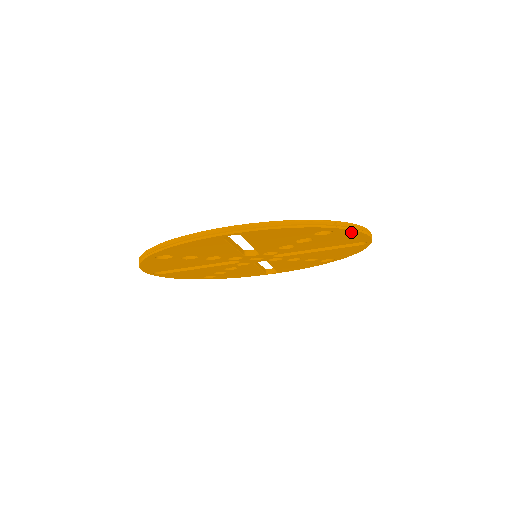
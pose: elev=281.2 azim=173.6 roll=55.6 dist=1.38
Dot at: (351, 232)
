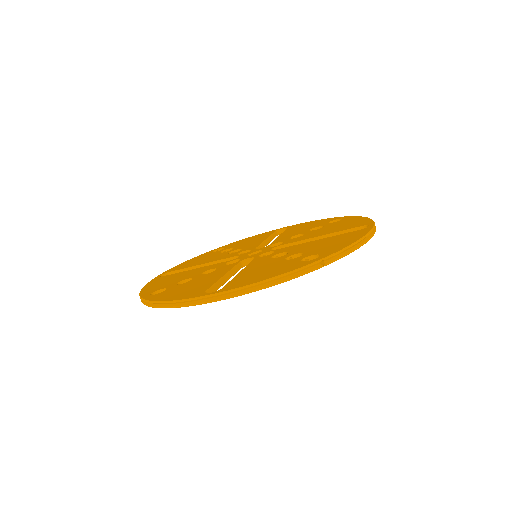
Dot at: occluded
